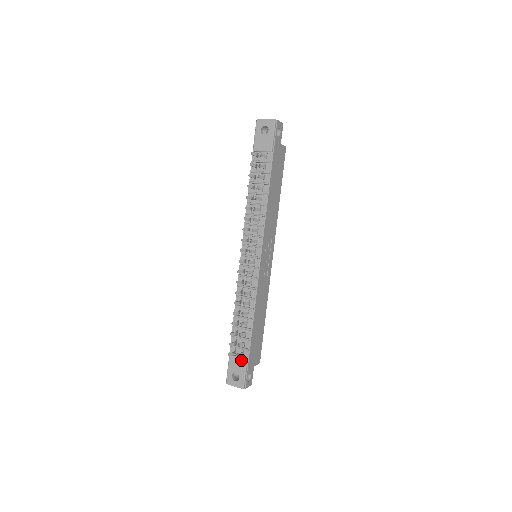
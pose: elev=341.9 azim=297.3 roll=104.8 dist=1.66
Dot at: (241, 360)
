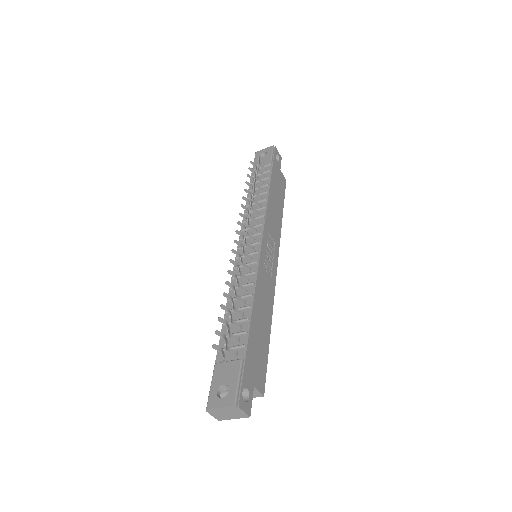
Dot at: (233, 362)
